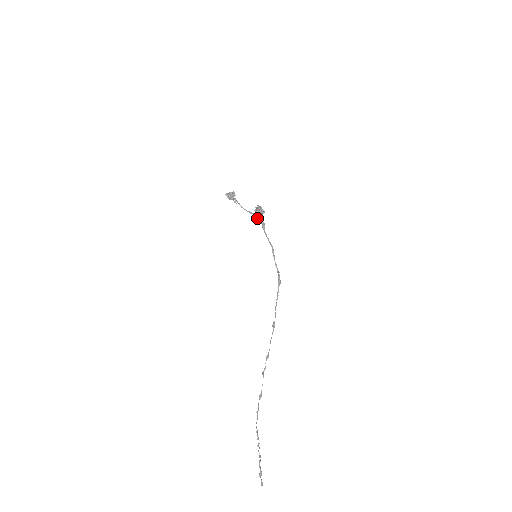
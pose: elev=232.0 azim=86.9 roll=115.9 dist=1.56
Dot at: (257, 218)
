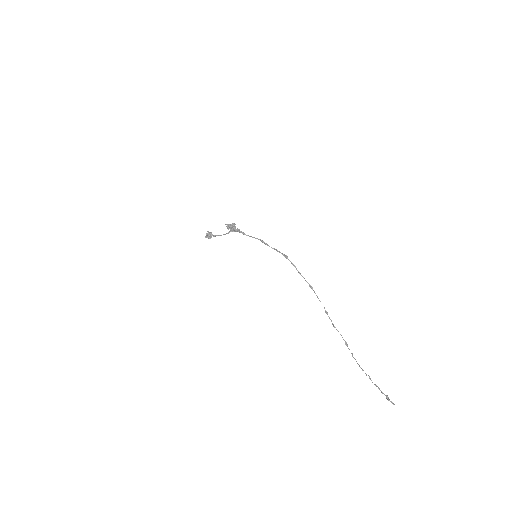
Dot at: occluded
